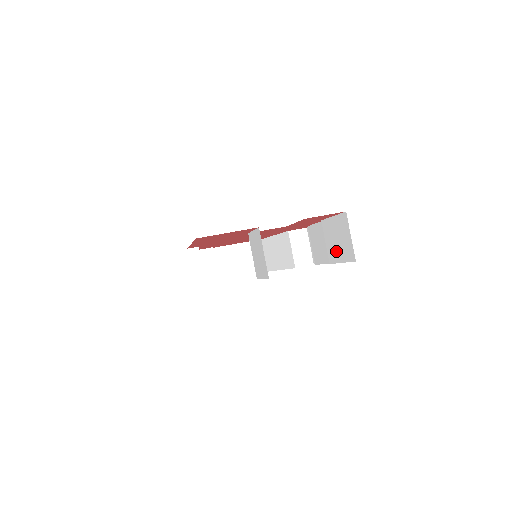
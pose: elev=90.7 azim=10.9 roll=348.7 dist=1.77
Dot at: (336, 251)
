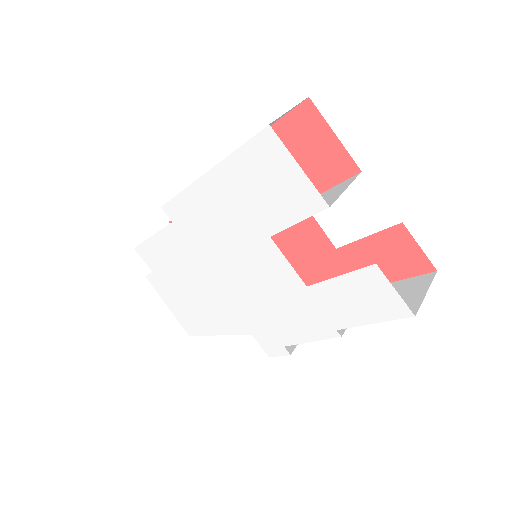
Dot at: occluded
